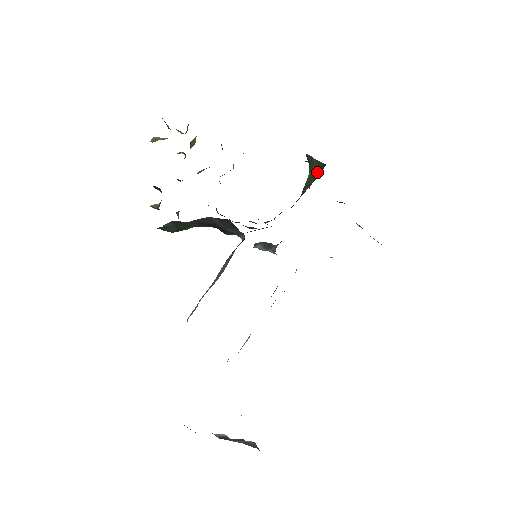
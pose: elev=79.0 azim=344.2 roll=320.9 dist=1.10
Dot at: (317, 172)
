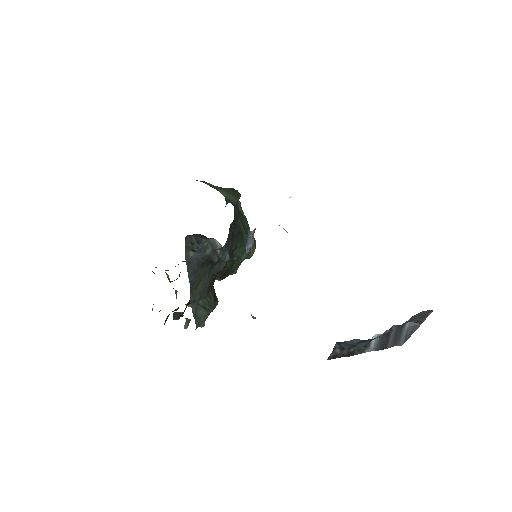
Dot at: (231, 194)
